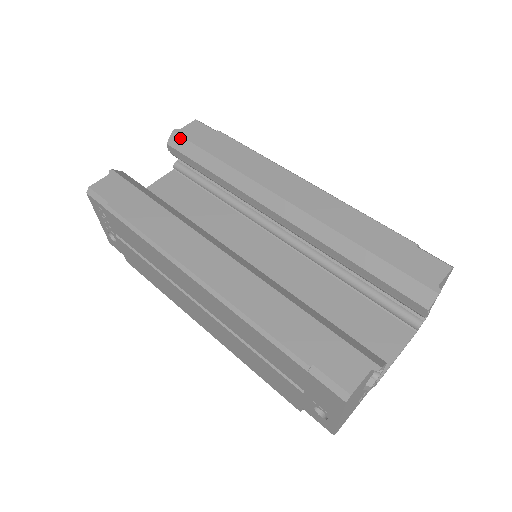
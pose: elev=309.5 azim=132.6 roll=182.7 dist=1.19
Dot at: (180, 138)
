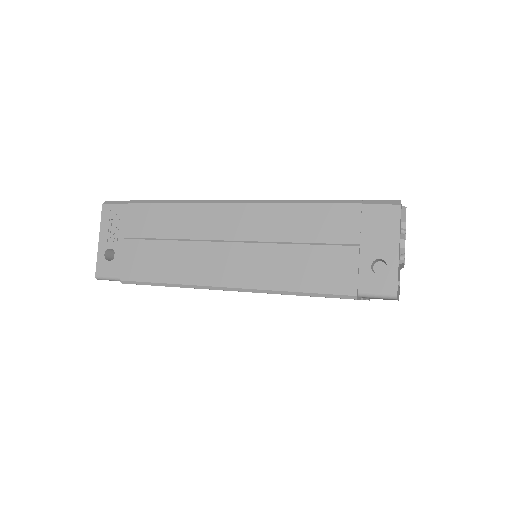
Dot at: occluded
